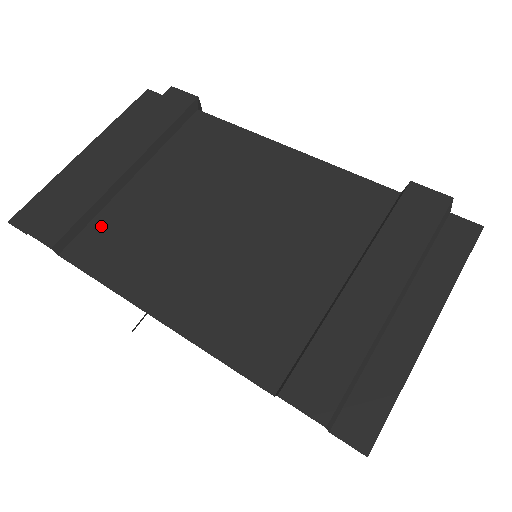
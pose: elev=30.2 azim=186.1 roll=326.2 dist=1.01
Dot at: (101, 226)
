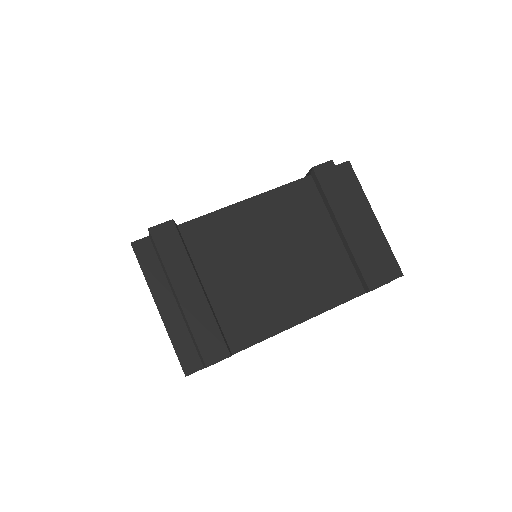
Dot at: (229, 324)
